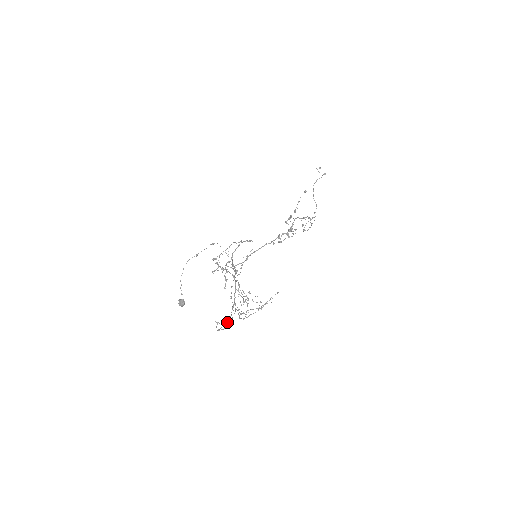
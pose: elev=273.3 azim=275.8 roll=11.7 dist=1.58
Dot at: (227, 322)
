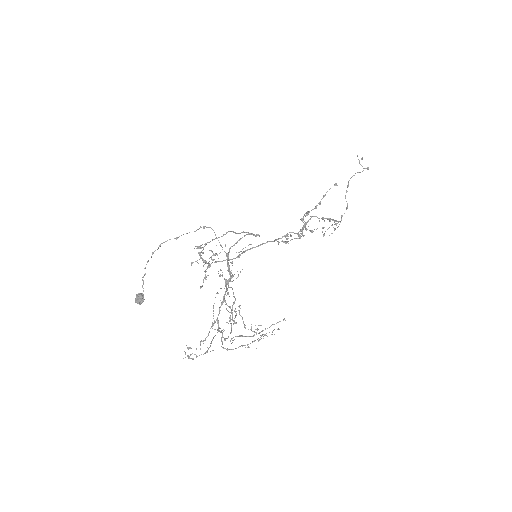
Dot at: (200, 344)
